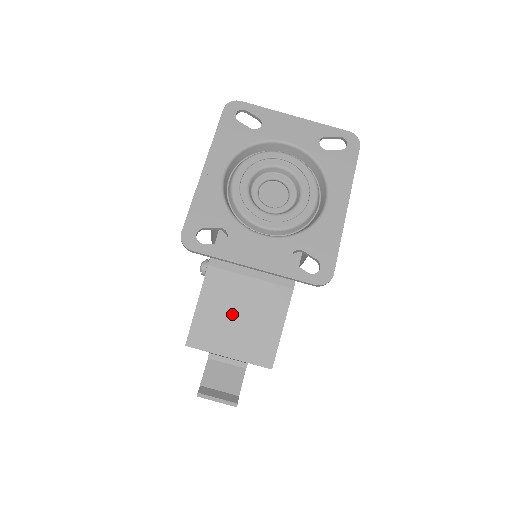
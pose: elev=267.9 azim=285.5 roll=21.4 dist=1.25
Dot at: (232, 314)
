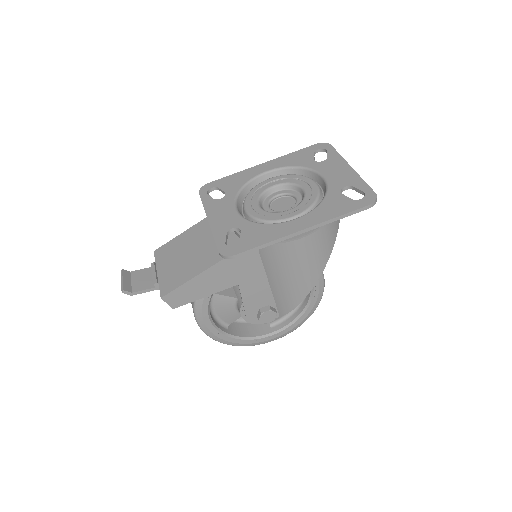
Dot at: (185, 251)
